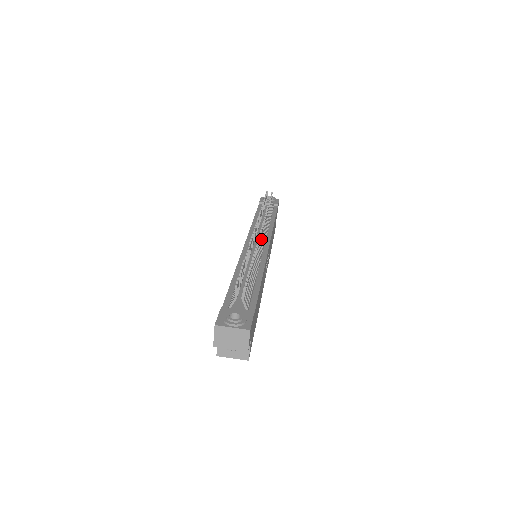
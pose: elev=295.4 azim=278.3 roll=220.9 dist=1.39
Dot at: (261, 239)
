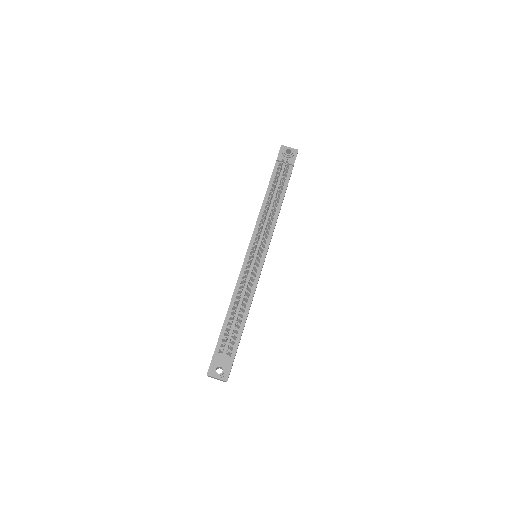
Dot at: (259, 255)
